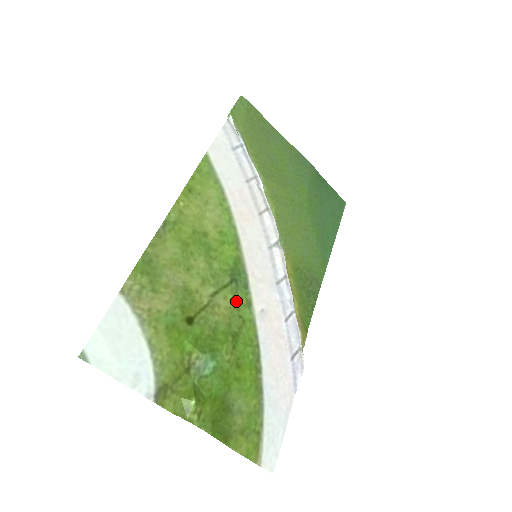
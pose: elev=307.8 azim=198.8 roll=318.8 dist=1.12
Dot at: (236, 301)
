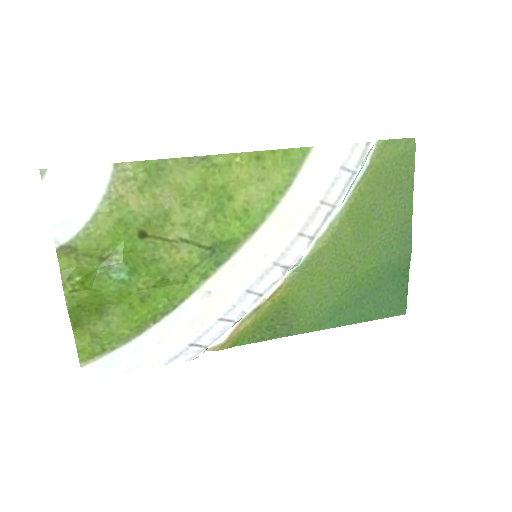
Dot at: (196, 263)
